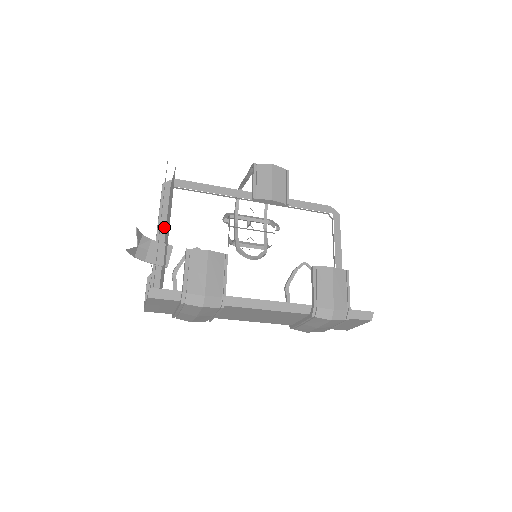
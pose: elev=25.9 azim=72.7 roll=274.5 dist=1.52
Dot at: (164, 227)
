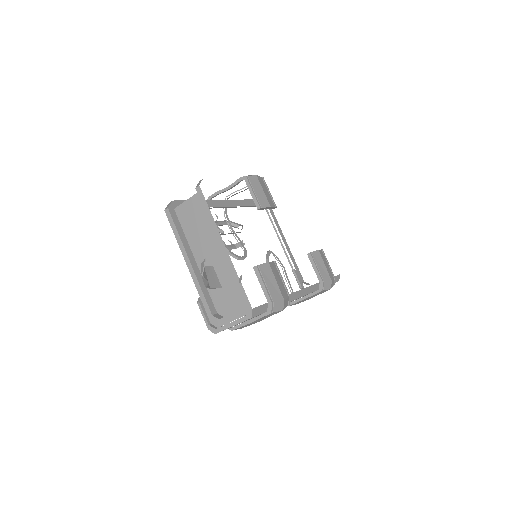
Dot at: (190, 251)
